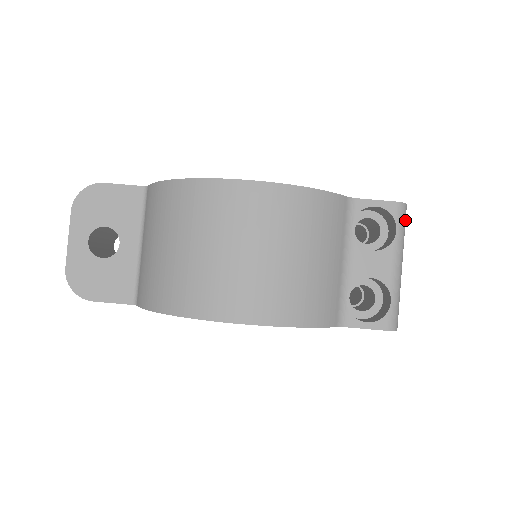
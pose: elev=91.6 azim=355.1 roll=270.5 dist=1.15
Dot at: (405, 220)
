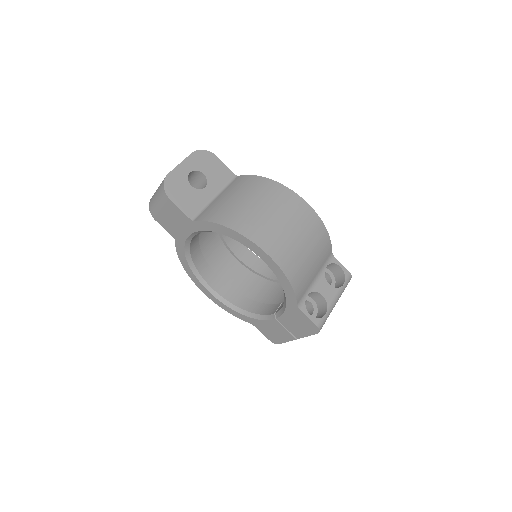
Dot at: occluded
